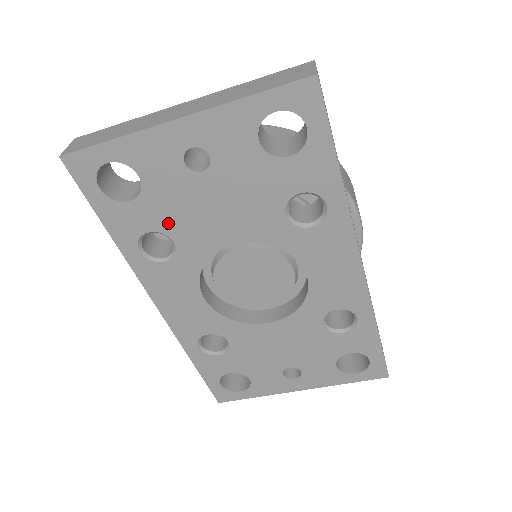
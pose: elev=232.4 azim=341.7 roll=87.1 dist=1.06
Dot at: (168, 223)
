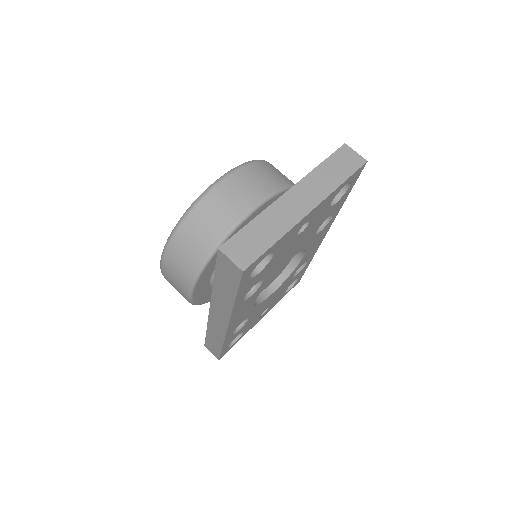
Dot at: (268, 272)
